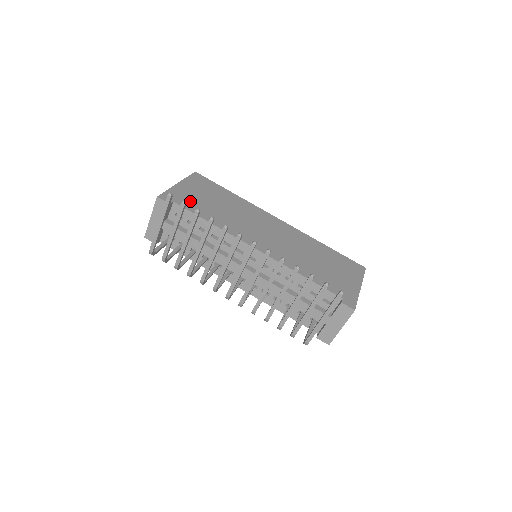
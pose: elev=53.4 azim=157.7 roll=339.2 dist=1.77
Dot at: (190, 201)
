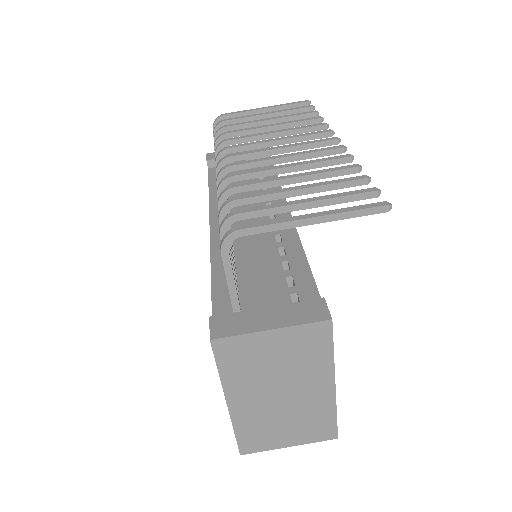
Dot at: occluded
